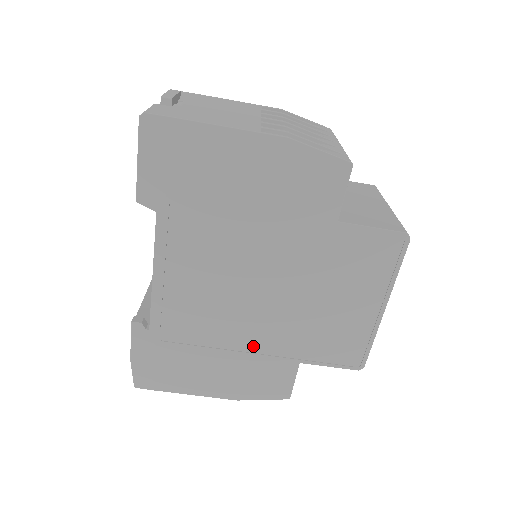
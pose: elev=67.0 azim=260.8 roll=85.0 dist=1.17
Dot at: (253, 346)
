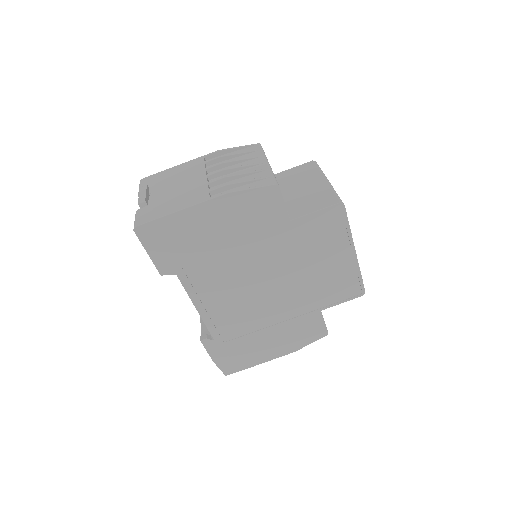
Dot at: (284, 316)
